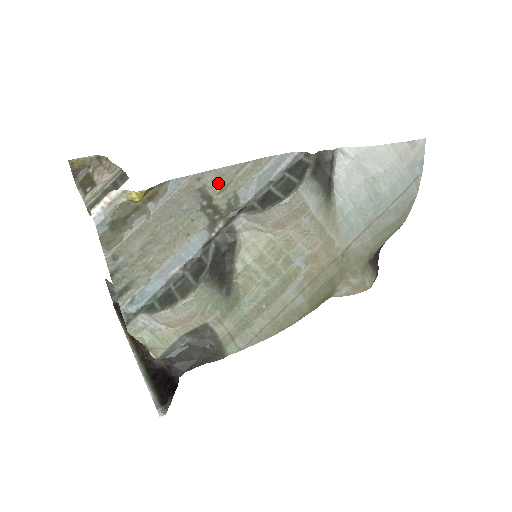
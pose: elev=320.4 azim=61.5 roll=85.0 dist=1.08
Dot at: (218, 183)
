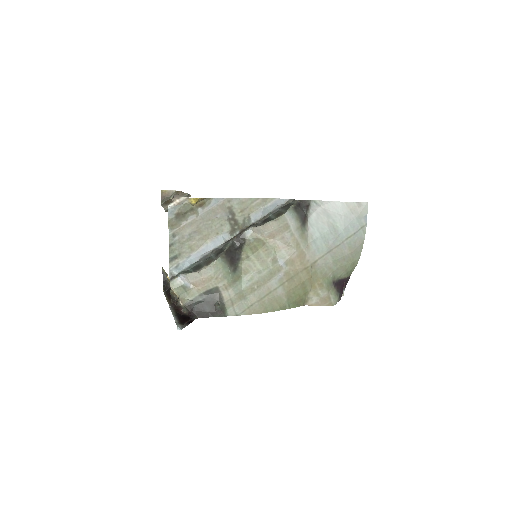
Dot at: (240, 207)
